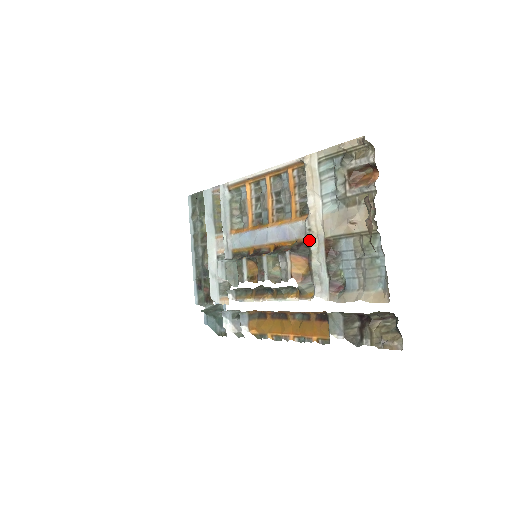
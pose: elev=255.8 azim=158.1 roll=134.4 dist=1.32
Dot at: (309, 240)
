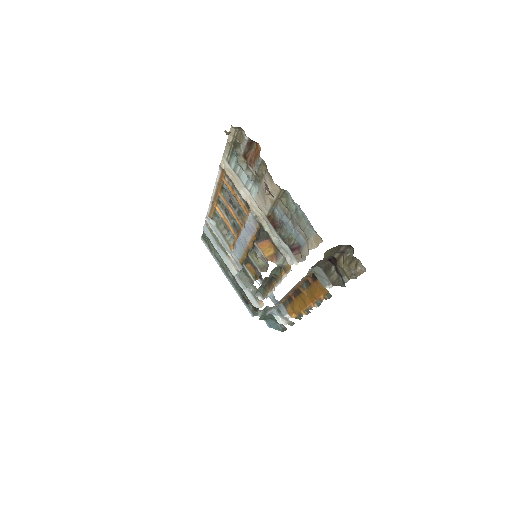
Dot at: (261, 224)
